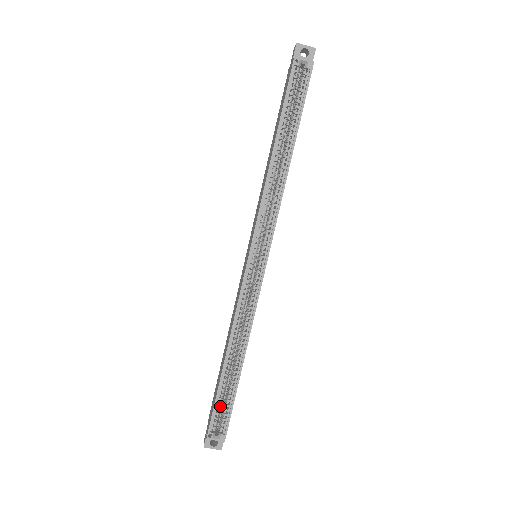
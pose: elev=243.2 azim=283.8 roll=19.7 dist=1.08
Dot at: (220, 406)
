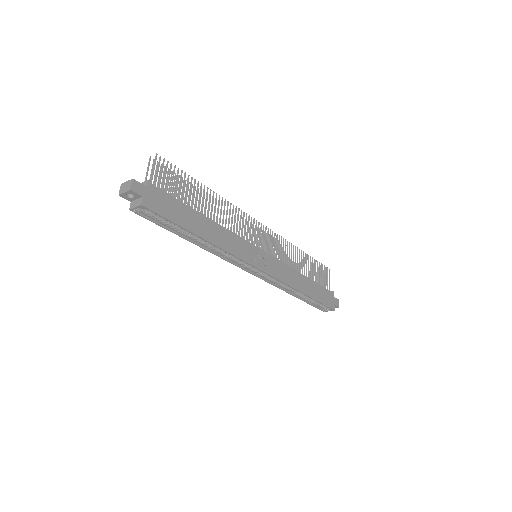
Dot at: (316, 303)
